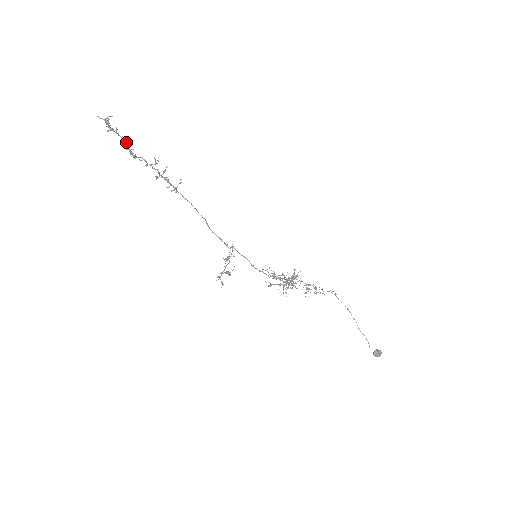
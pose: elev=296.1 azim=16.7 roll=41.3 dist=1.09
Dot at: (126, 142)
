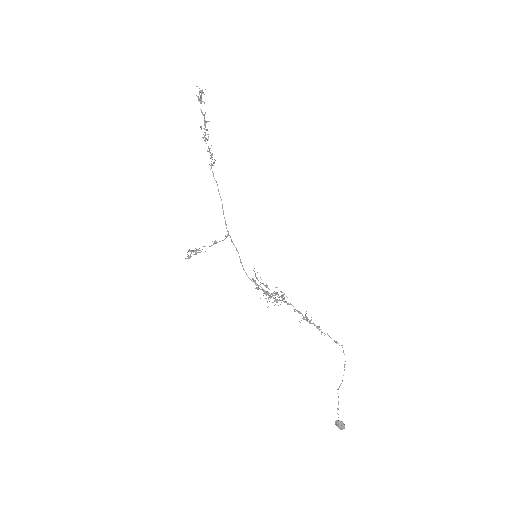
Dot at: (203, 114)
